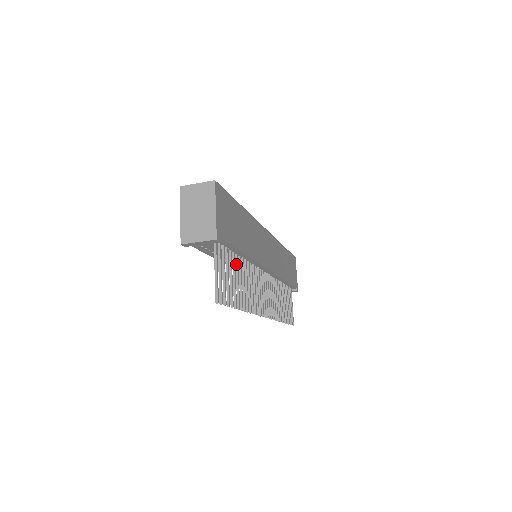
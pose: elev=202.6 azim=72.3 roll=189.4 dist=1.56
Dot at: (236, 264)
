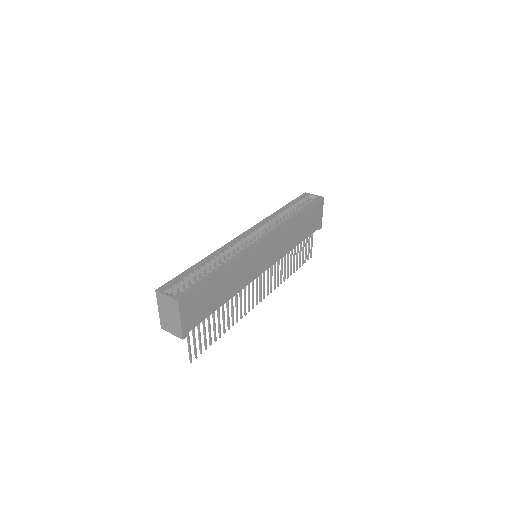
Dot at: (217, 310)
